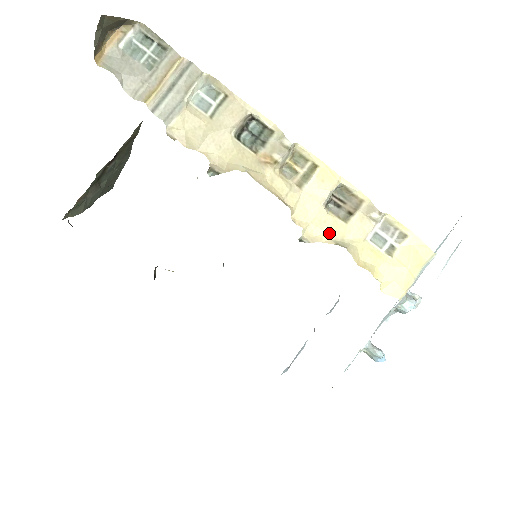
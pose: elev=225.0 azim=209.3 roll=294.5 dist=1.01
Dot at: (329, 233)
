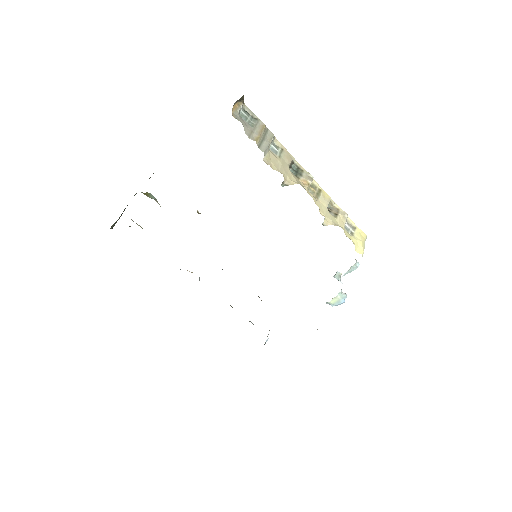
Dot at: (333, 222)
